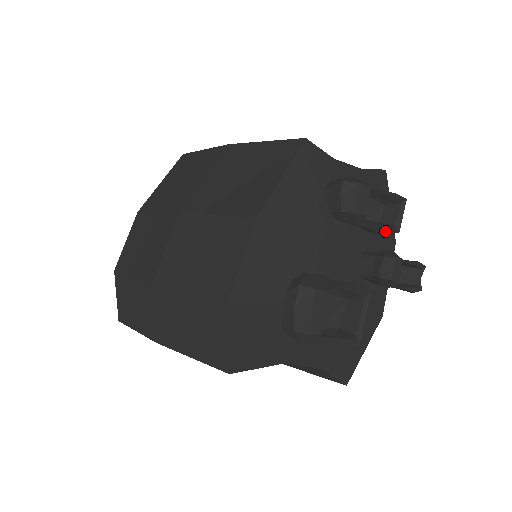
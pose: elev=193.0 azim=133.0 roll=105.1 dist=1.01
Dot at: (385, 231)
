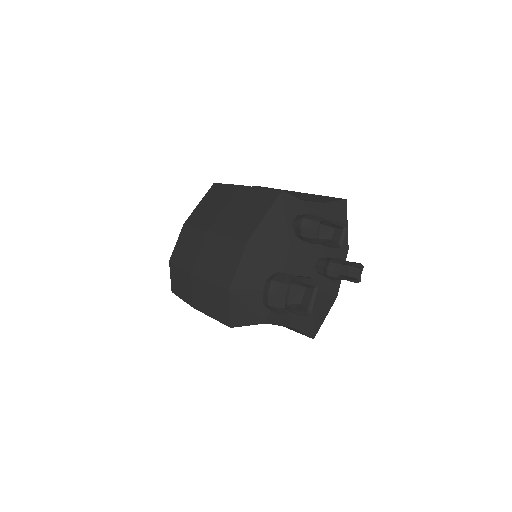
Dot at: (332, 246)
